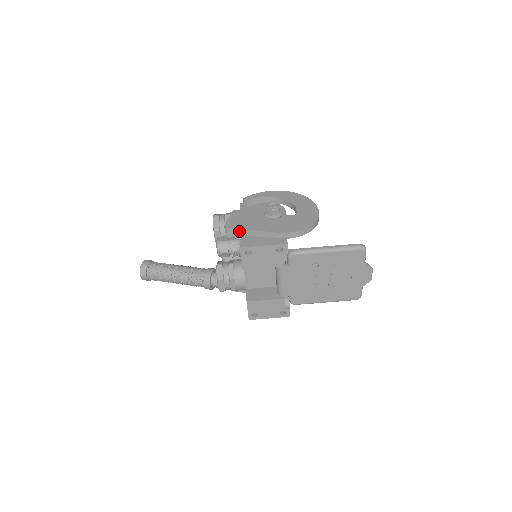
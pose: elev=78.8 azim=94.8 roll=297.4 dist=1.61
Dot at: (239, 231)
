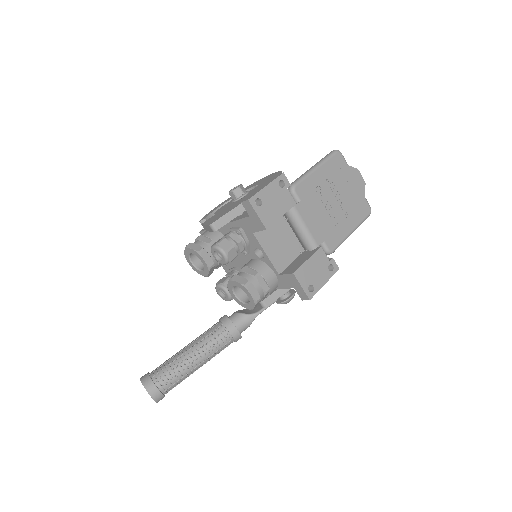
Dot at: (227, 217)
